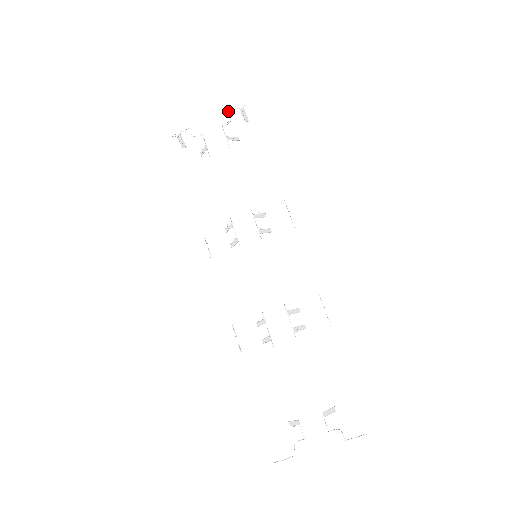
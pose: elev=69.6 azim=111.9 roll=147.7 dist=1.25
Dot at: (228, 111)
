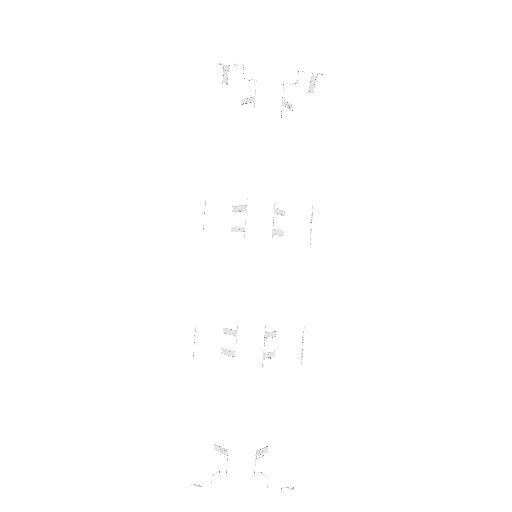
Dot at: occluded
